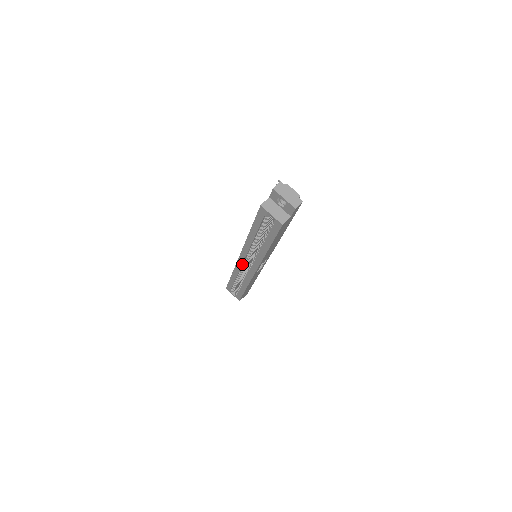
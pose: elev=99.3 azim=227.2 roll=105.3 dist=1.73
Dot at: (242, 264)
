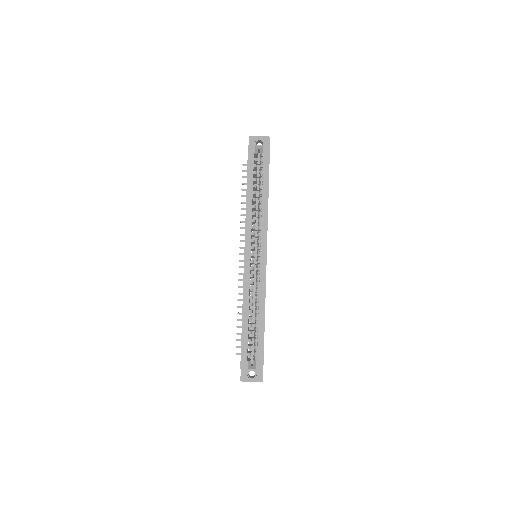
Dot at: (250, 267)
